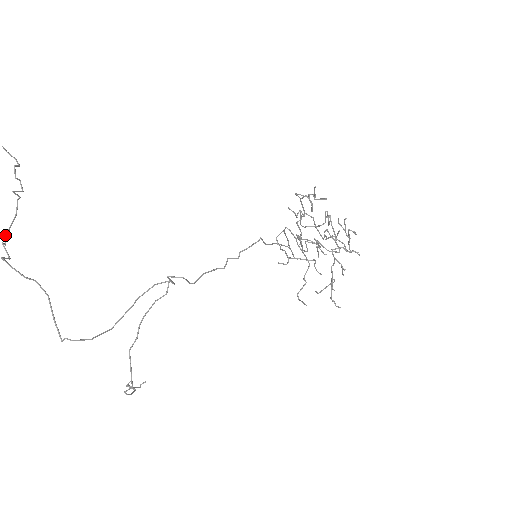
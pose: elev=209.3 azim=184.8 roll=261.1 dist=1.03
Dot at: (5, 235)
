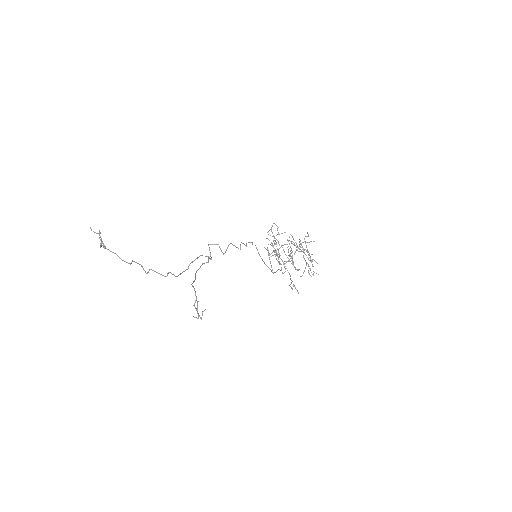
Dot at: occluded
